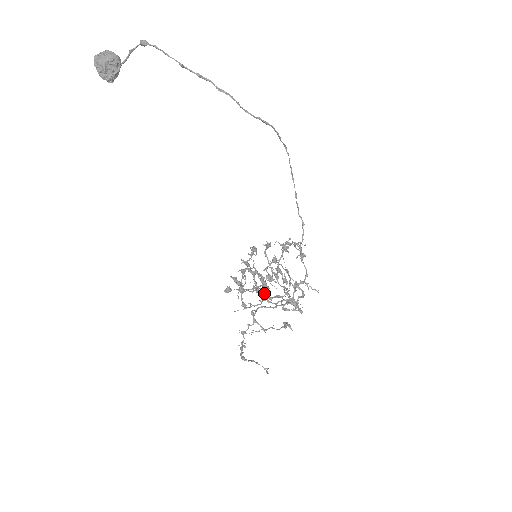
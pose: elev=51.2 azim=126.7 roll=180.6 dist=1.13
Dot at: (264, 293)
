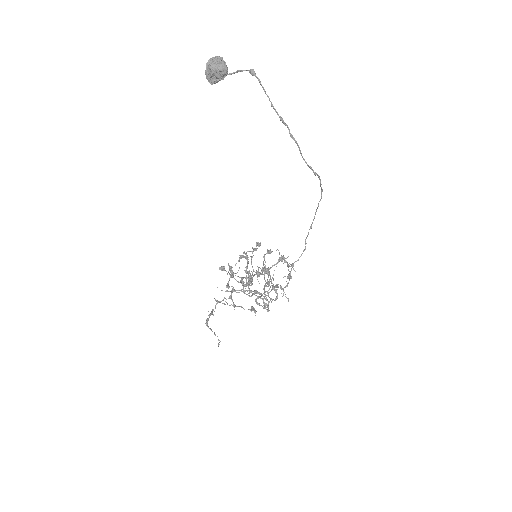
Dot at: occluded
